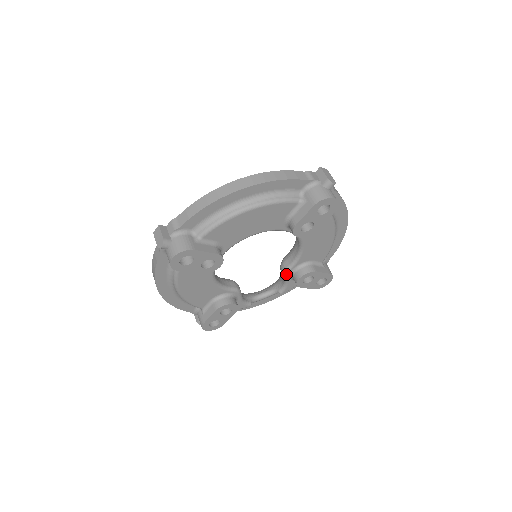
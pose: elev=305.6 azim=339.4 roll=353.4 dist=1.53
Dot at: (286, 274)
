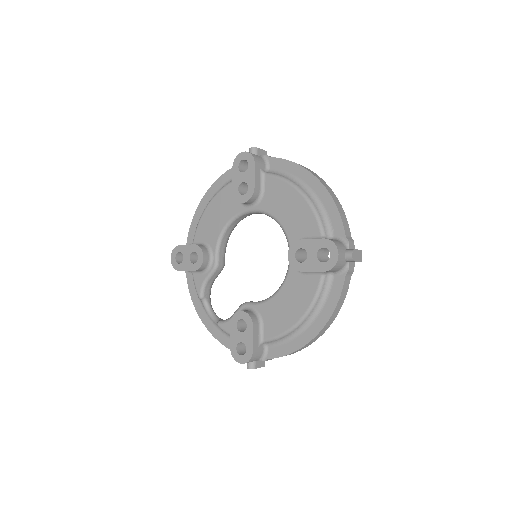
Dot at: (242, 305)
